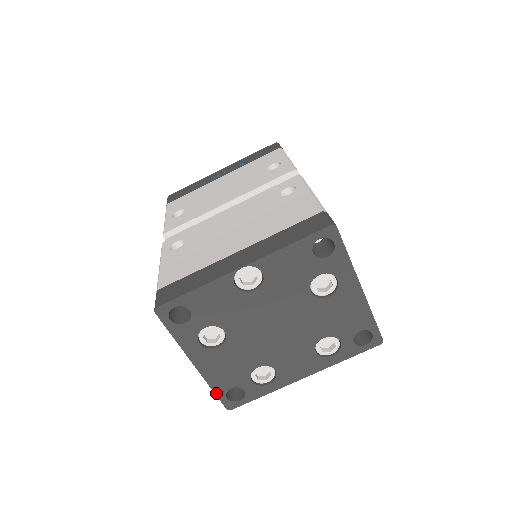
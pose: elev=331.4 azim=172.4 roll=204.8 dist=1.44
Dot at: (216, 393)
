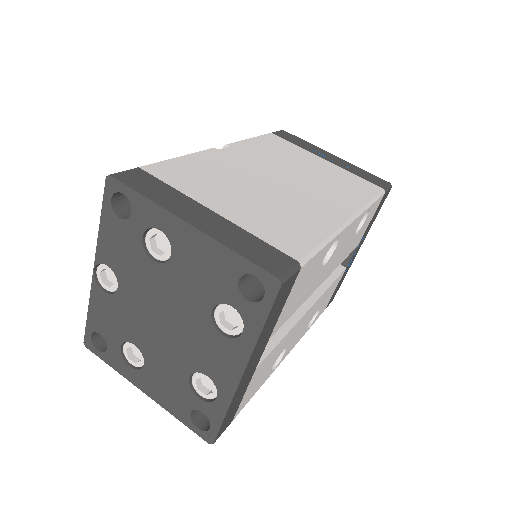
Dot at: (184, 423)
